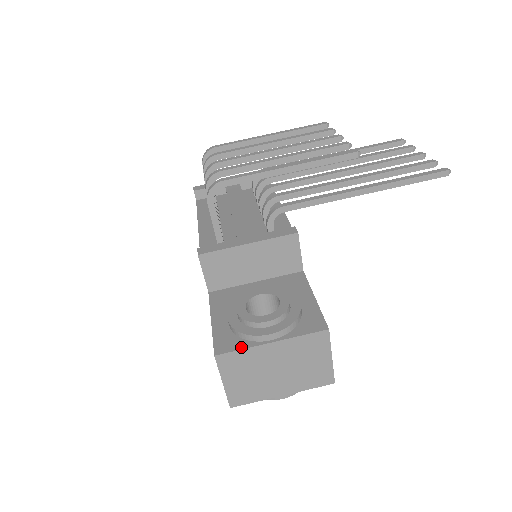
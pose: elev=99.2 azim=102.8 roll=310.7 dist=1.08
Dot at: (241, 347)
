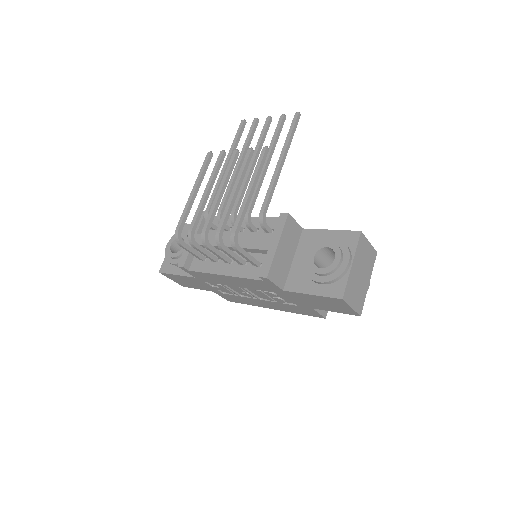
Dot at: (345, 282)
